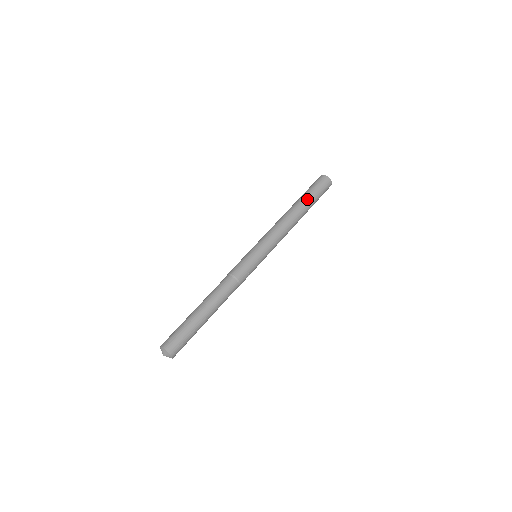
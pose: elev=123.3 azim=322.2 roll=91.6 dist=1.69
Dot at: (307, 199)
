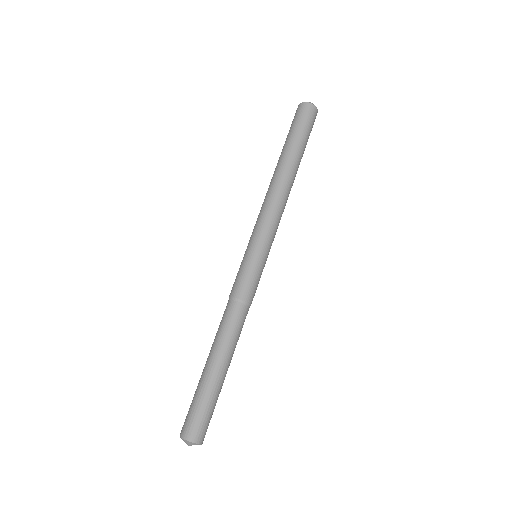
Dot at: (302, 153)
